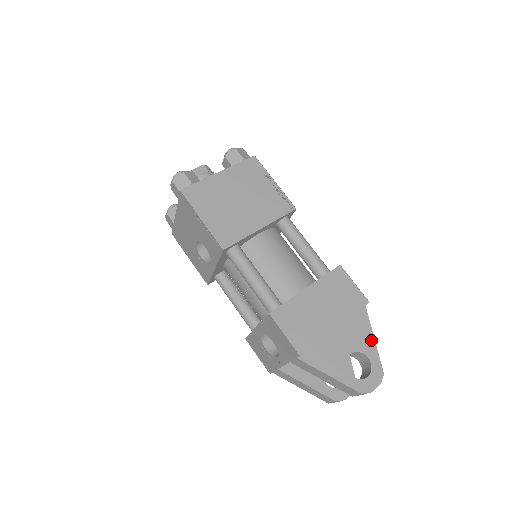
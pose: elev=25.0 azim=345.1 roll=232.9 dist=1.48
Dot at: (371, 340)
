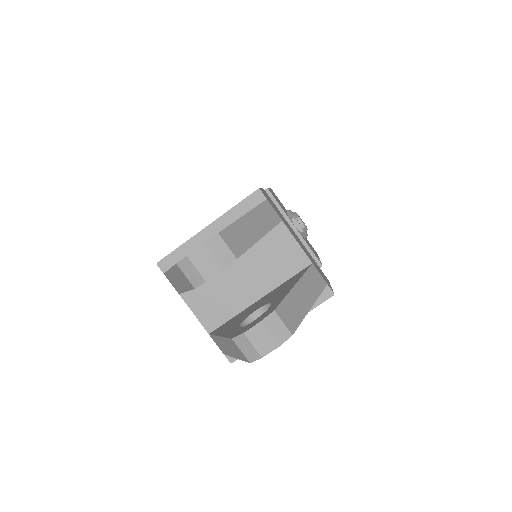
Dot at: occluded
